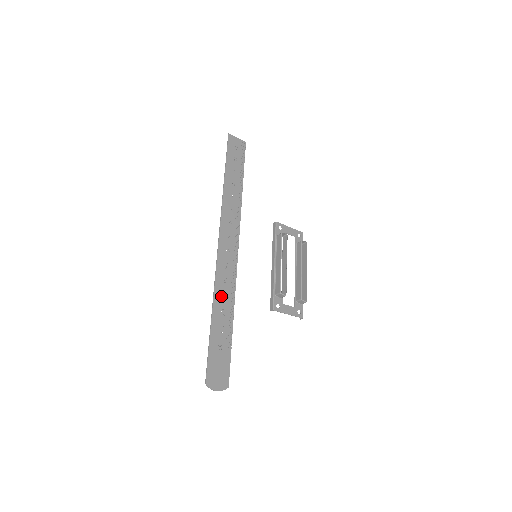
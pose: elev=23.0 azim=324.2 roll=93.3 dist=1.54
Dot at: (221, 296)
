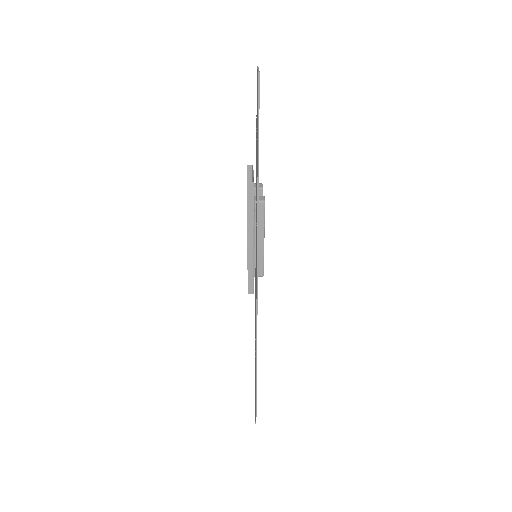
Dot at: occluded
